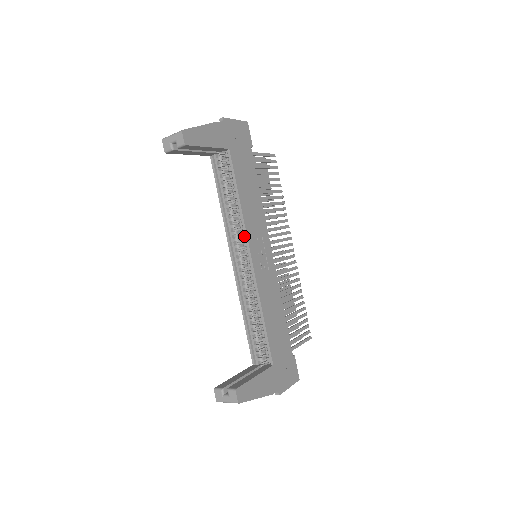
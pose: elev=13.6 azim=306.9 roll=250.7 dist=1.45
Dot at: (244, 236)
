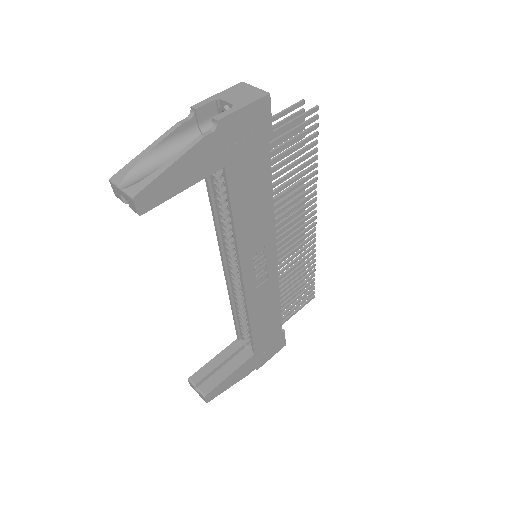
Dot at: occluded
